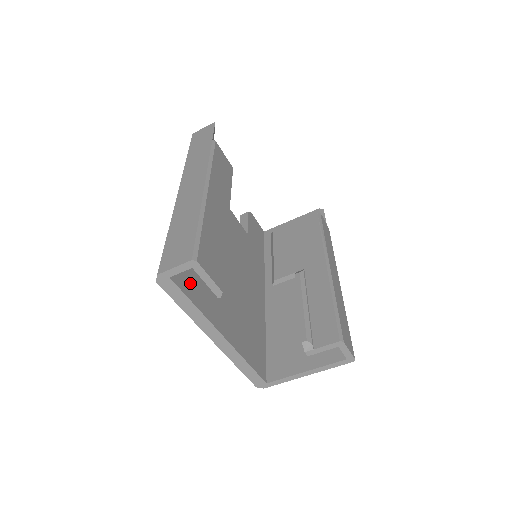
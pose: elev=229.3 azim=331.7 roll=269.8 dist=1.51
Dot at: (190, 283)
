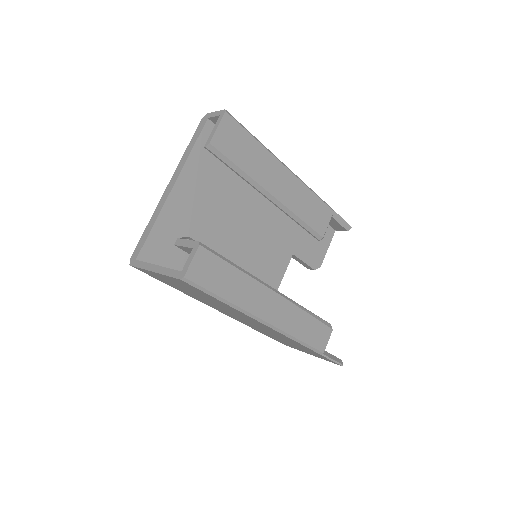
Dot at: occluded
